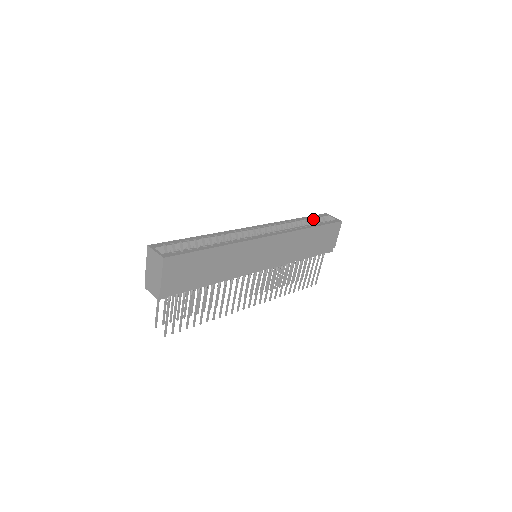
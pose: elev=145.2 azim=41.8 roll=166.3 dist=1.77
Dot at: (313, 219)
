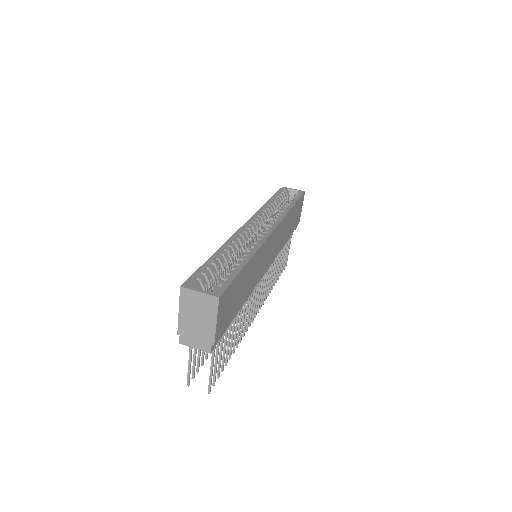
Dot at: (281, 196)
